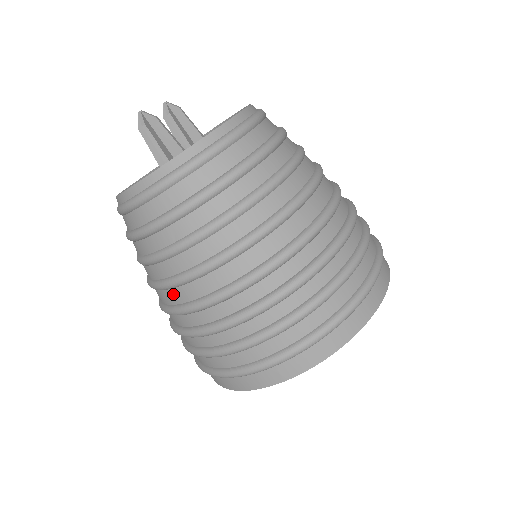
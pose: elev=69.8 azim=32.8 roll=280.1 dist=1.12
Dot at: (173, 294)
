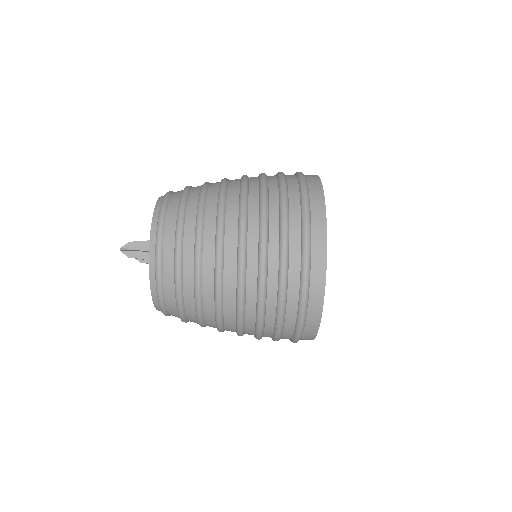
Dot at: (227, 290)
